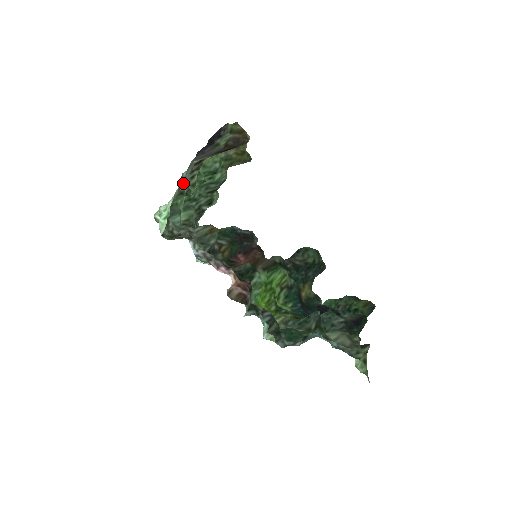
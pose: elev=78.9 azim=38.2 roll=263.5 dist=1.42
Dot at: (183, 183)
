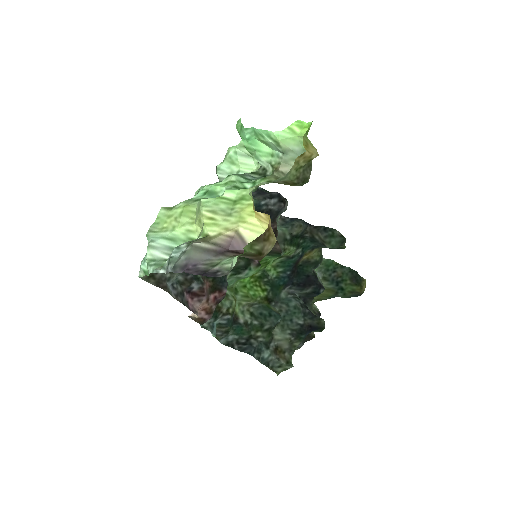
Dot at: (175, 251)
